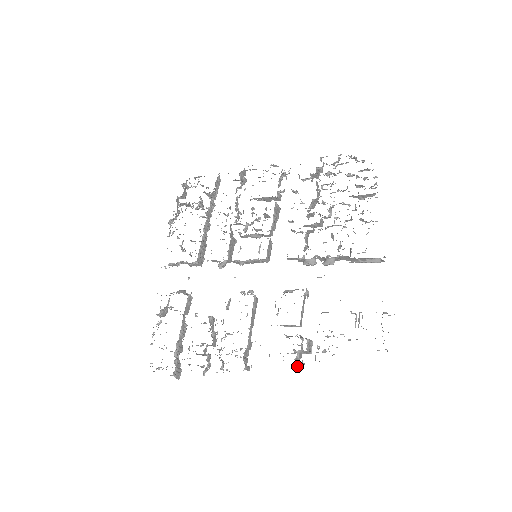
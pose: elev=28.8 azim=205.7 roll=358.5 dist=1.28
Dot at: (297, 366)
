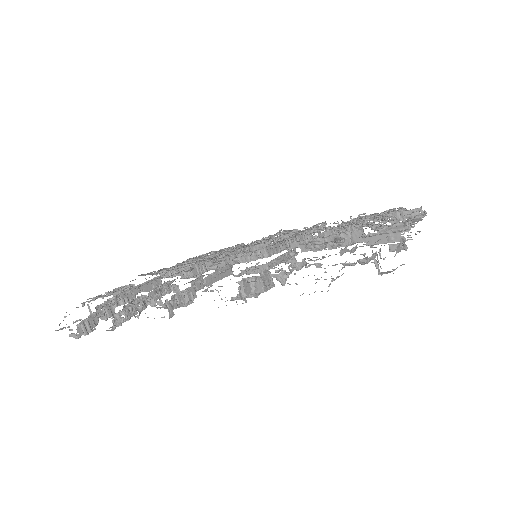
Dot at: (237, 304)
